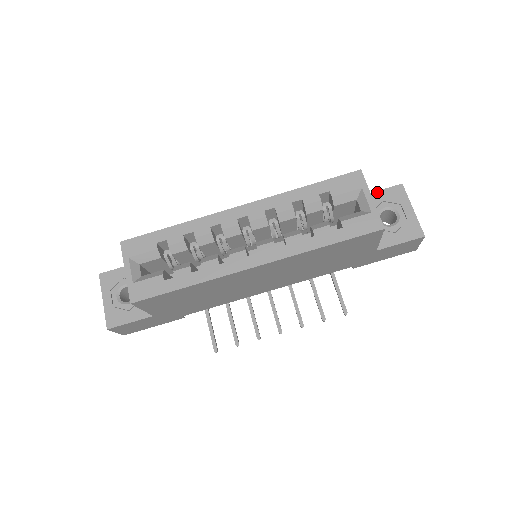
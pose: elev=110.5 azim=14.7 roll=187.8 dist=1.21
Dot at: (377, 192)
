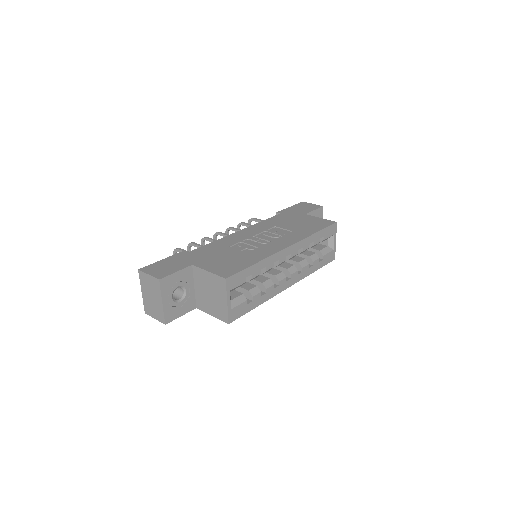
Dot at: (314, 211)
